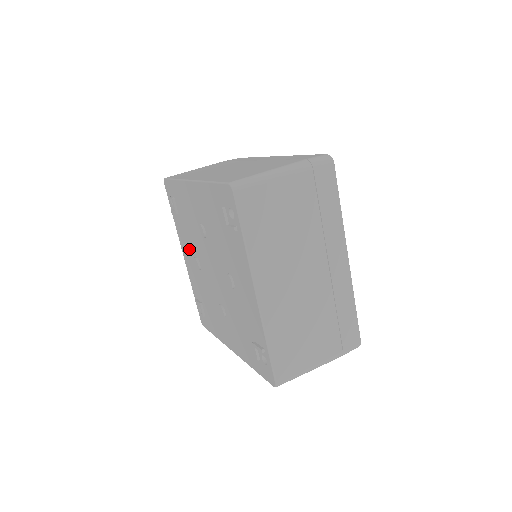
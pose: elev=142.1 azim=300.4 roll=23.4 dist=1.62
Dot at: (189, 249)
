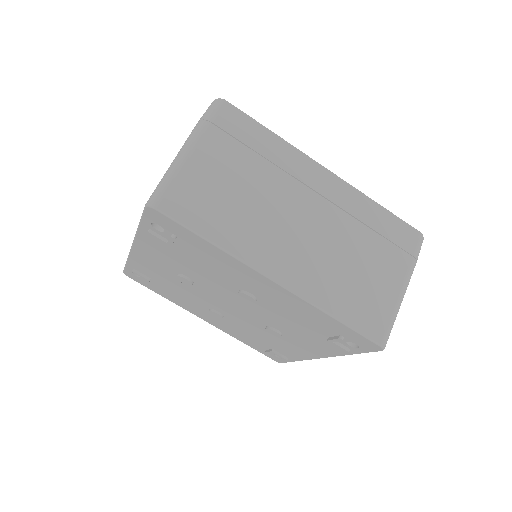
Dot at: (169, 264)
